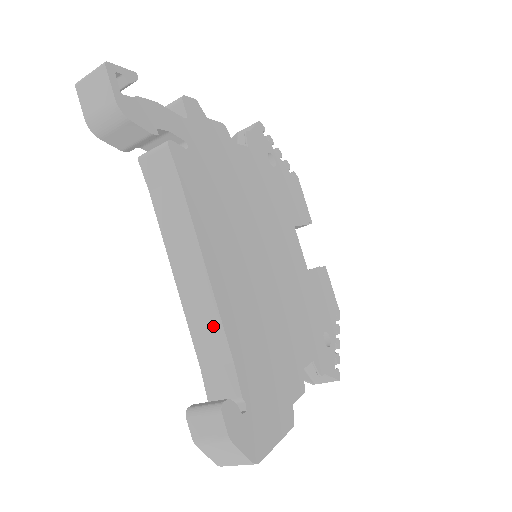
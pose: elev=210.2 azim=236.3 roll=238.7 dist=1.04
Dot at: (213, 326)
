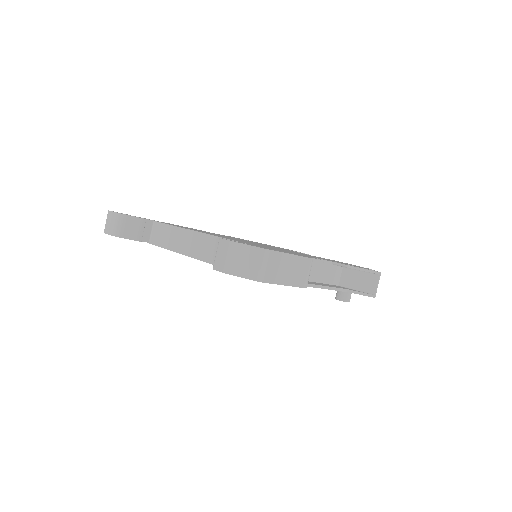
Dot at: (211, 243)
